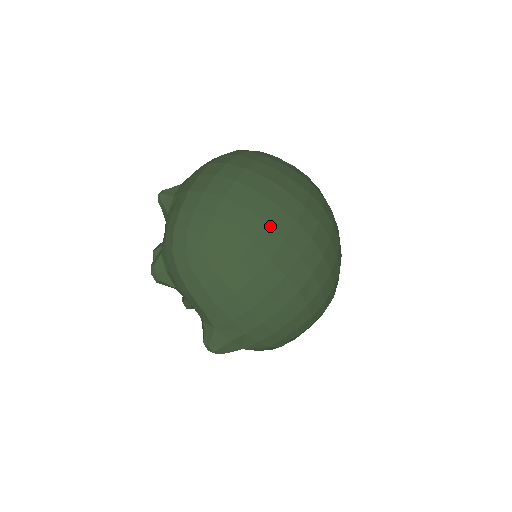
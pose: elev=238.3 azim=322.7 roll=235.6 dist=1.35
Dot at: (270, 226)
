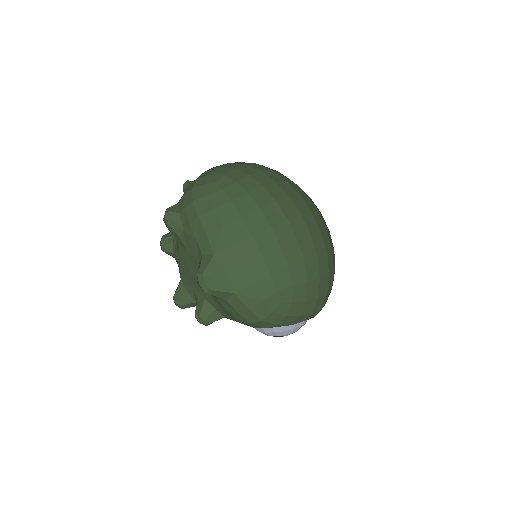
Dot at: (279, 185)
